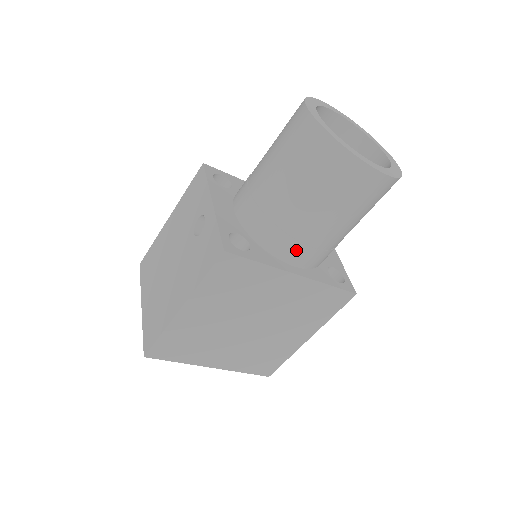
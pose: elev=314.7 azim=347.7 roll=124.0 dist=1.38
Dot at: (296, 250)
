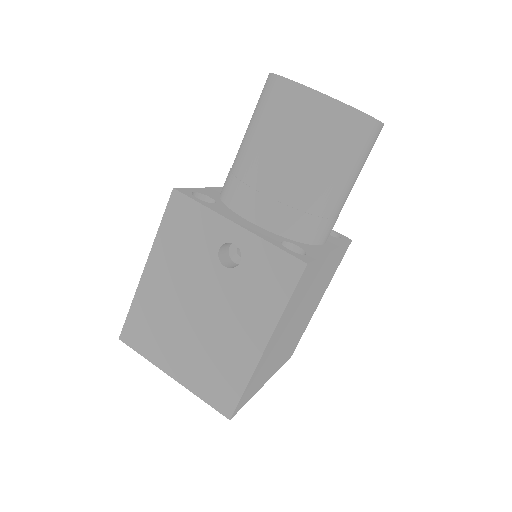
Dot at: (328, 228)
